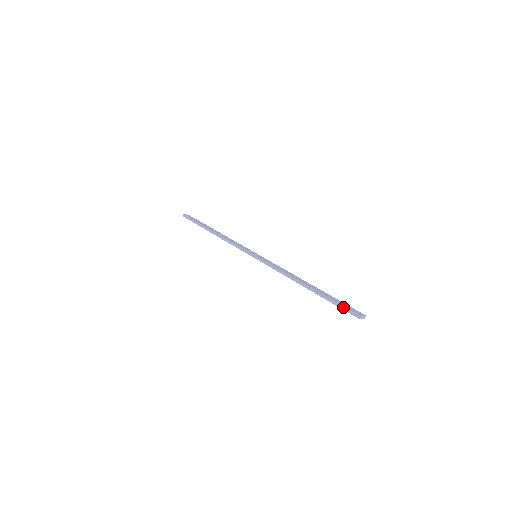
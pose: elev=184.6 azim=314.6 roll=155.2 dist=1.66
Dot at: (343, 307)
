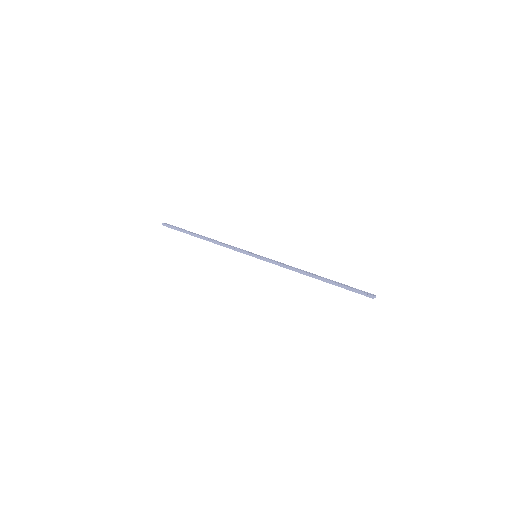
Dot at: (356, 291)
